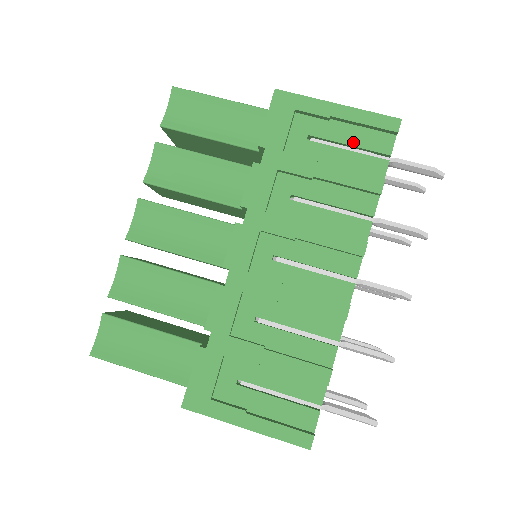
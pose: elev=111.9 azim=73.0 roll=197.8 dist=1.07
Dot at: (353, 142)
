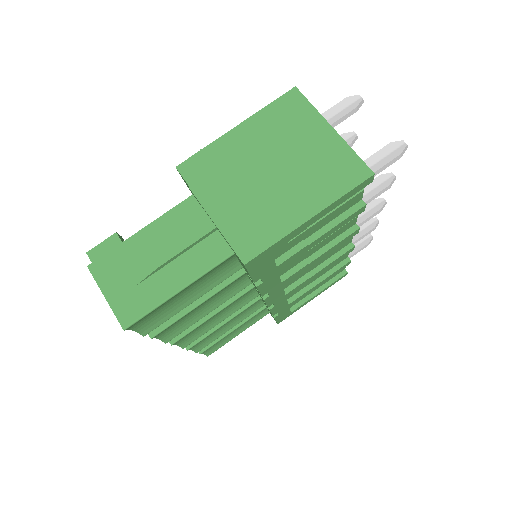
Dot at: occluded
